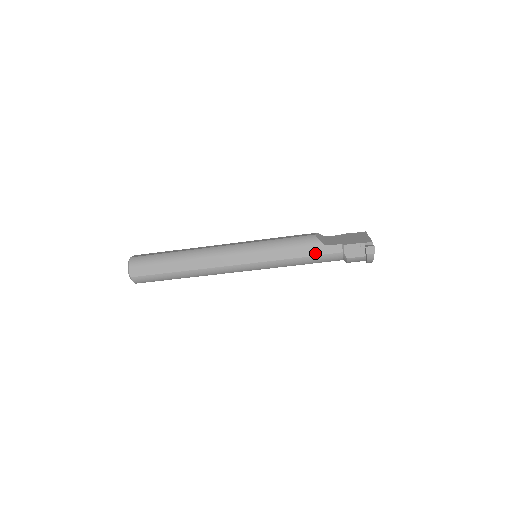
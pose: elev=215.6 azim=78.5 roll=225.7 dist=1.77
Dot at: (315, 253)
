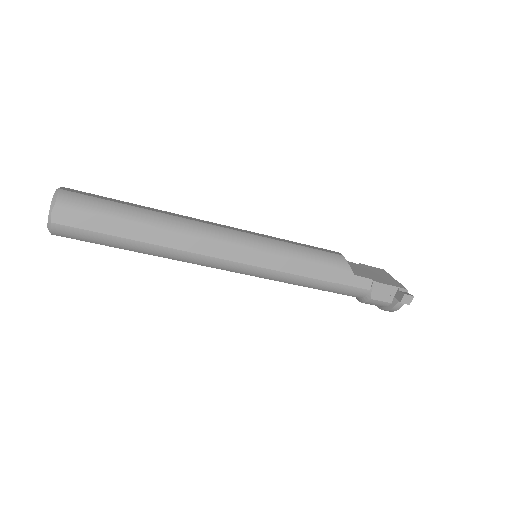
Dot at: (339, 280)
